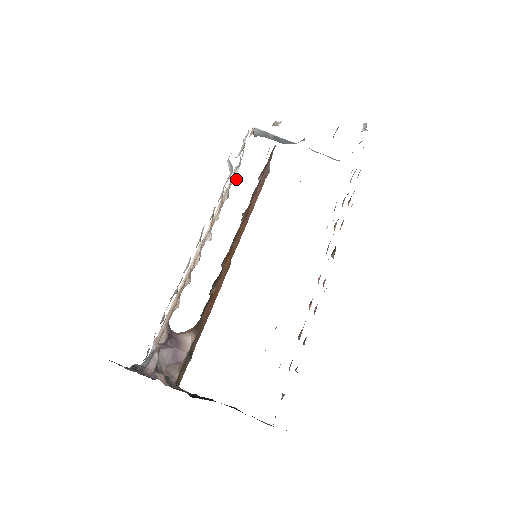
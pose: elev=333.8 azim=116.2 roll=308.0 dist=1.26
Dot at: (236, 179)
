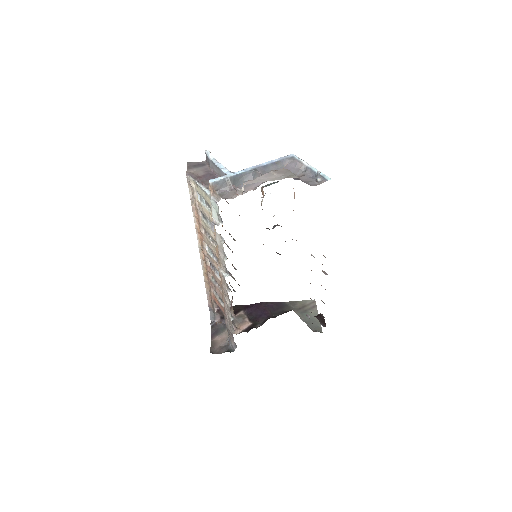
Dot at: (199, 196)
